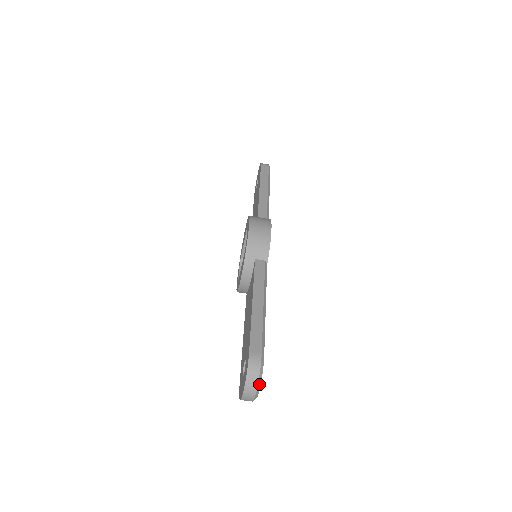
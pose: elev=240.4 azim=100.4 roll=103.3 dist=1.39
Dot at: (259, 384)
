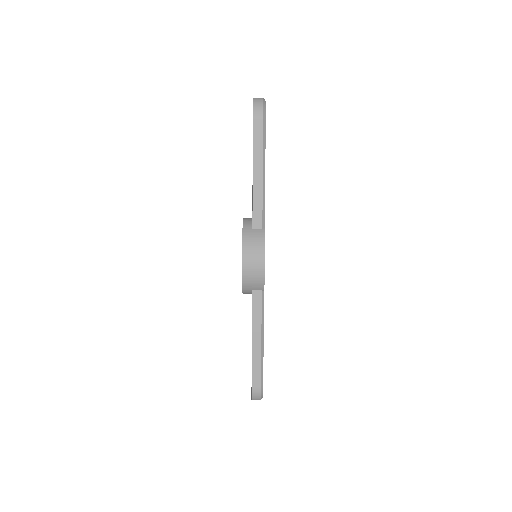
Dot at: (261, 398)
